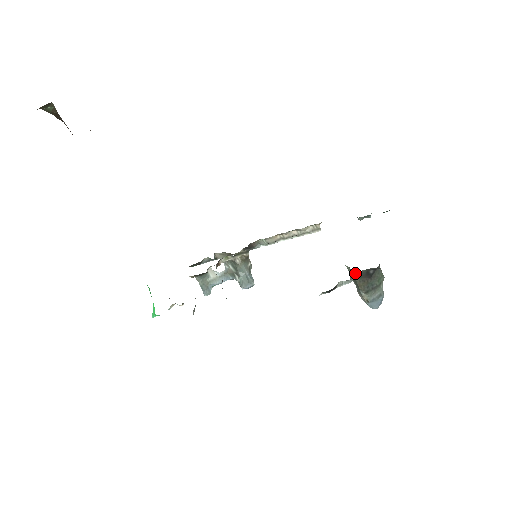
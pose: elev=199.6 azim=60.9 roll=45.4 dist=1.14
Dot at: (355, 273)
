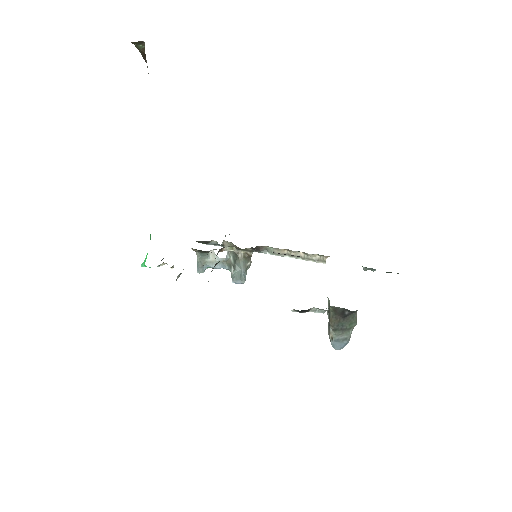
Dot at: (332, 307)
